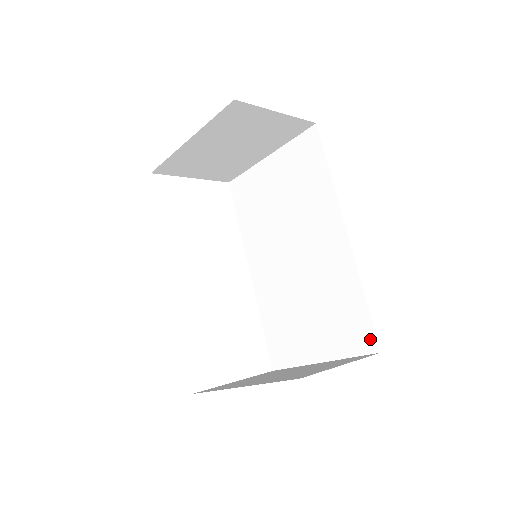
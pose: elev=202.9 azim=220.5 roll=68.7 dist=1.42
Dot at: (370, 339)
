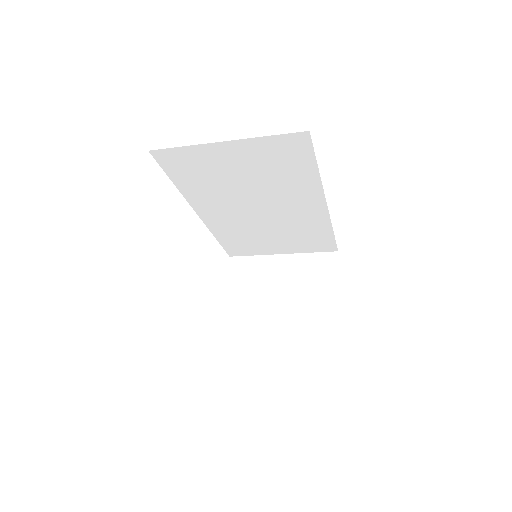
Dot at: (331, 247)
